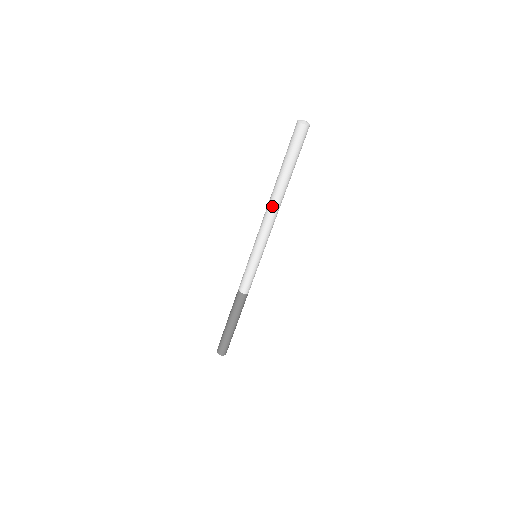
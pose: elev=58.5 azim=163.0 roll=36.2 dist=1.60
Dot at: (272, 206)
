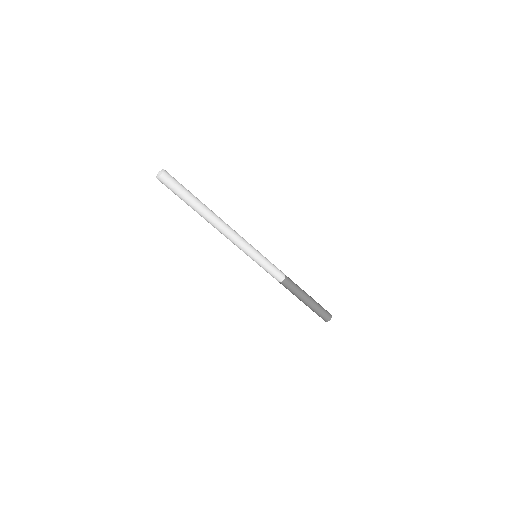
Dot at: (216, 228)
